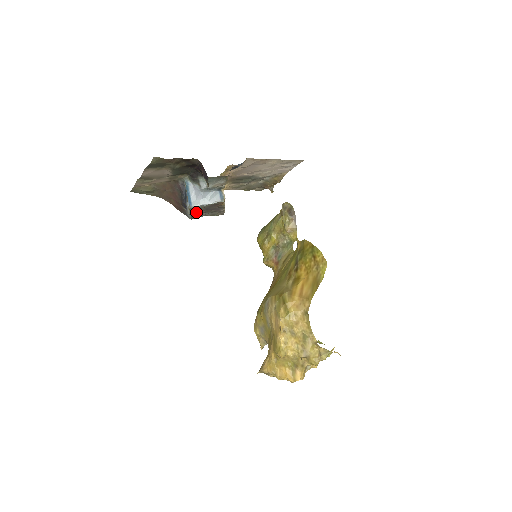
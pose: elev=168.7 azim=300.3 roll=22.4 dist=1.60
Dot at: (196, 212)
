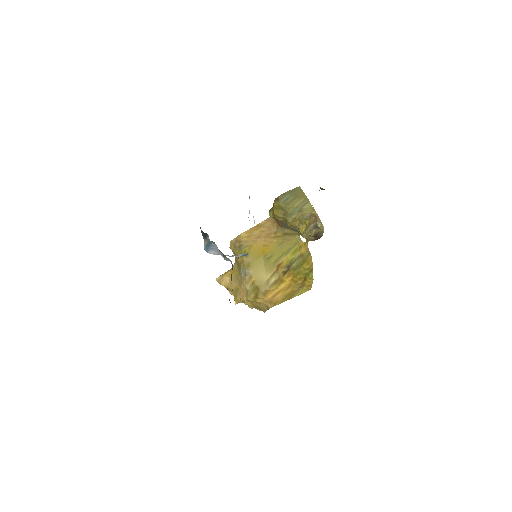
Dot at: occluded
